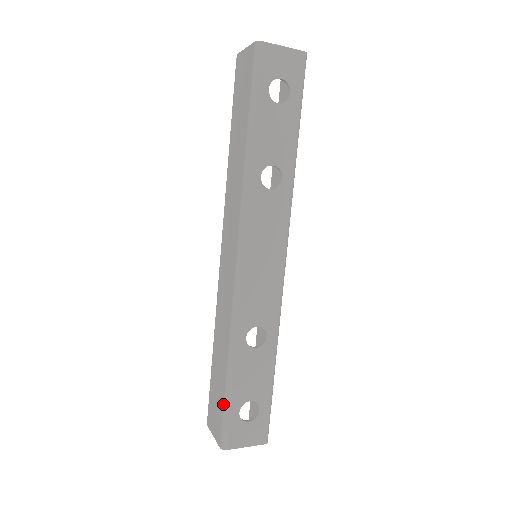
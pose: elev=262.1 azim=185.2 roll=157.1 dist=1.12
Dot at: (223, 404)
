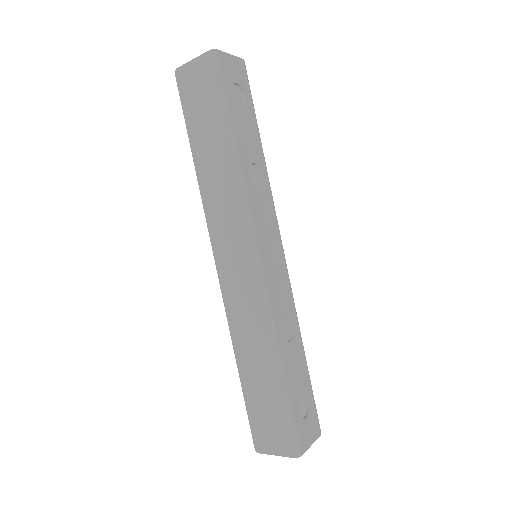
Dot at: (284, 411)
